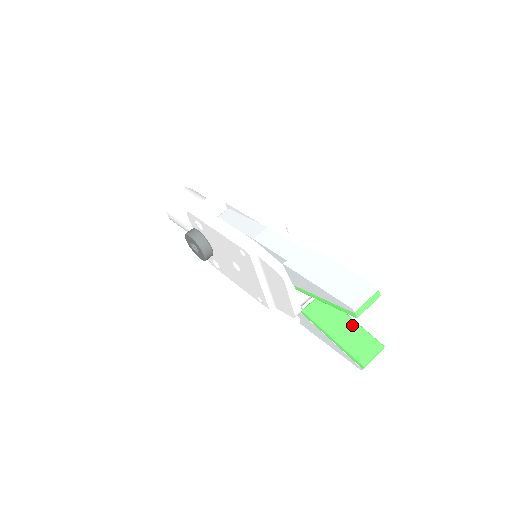
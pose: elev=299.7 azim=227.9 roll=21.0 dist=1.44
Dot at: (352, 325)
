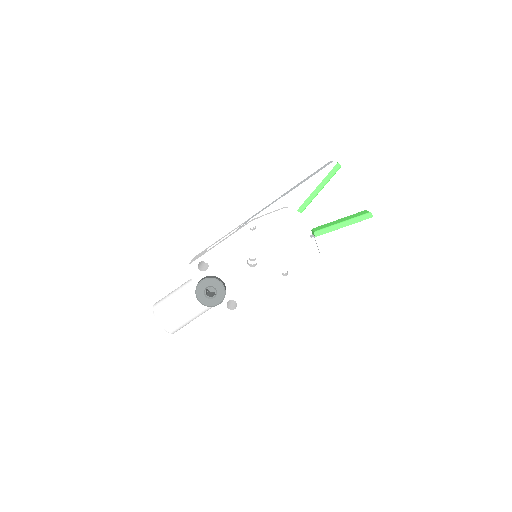
Dot at: (343, 218)
